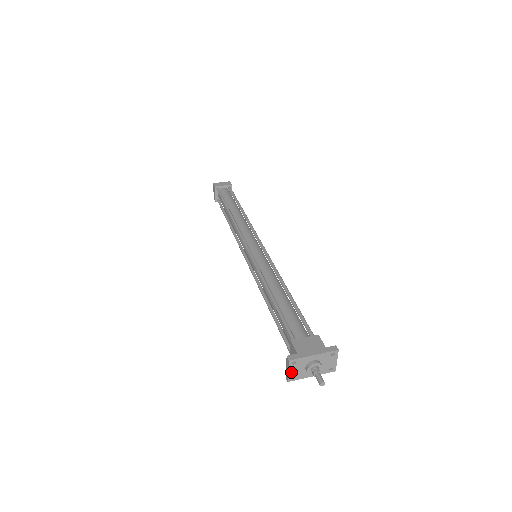
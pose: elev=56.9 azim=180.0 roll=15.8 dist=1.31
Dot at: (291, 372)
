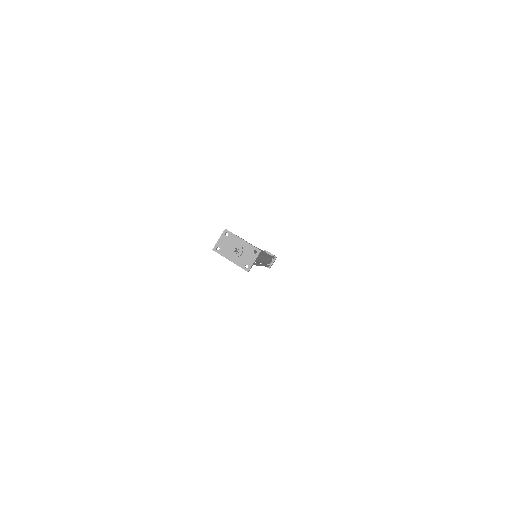
Dot at: (220, 242)
